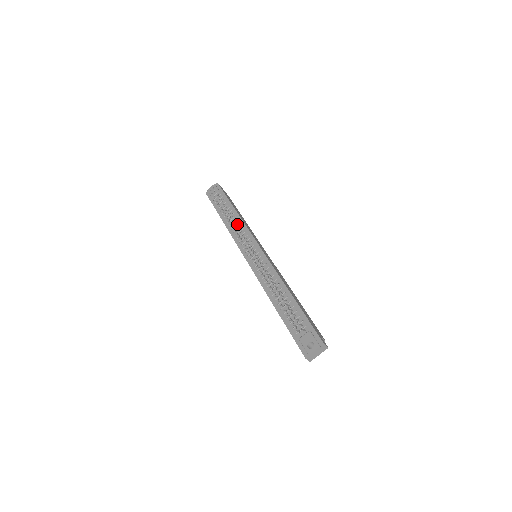
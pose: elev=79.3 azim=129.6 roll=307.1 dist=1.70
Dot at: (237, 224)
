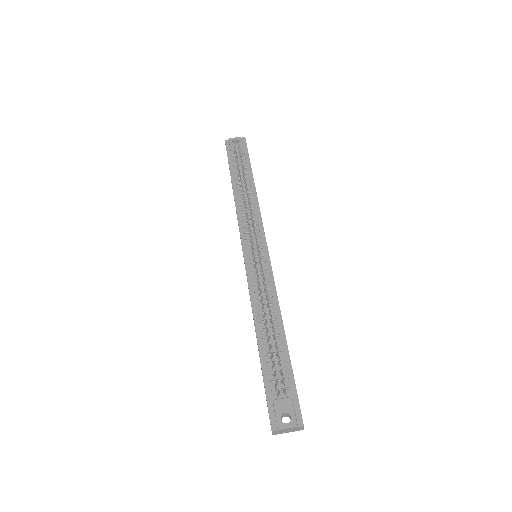
Dot at: (250, 203)
